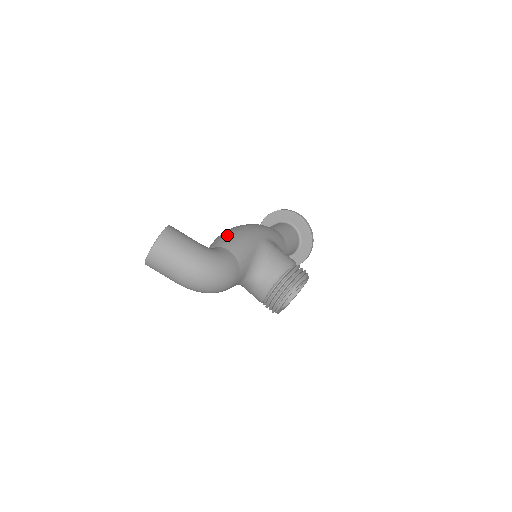
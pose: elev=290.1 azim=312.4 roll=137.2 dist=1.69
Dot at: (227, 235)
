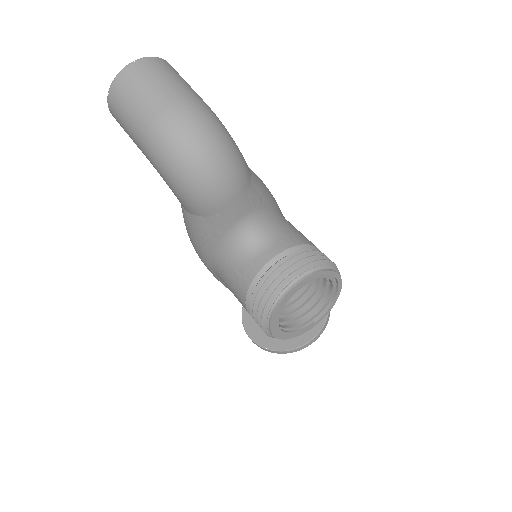
Dot at: occluded
